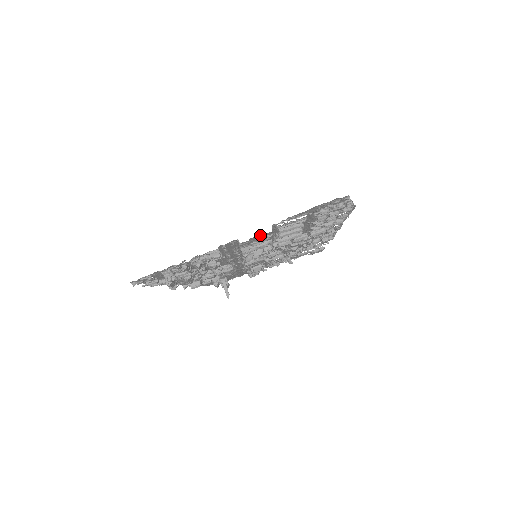
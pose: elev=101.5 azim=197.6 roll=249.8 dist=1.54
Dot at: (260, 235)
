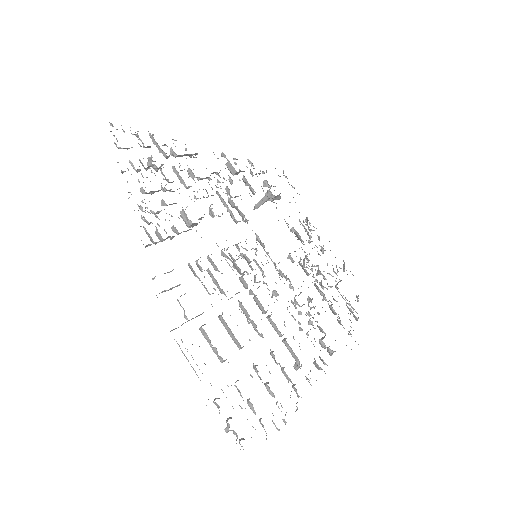
Dot at: occluded
